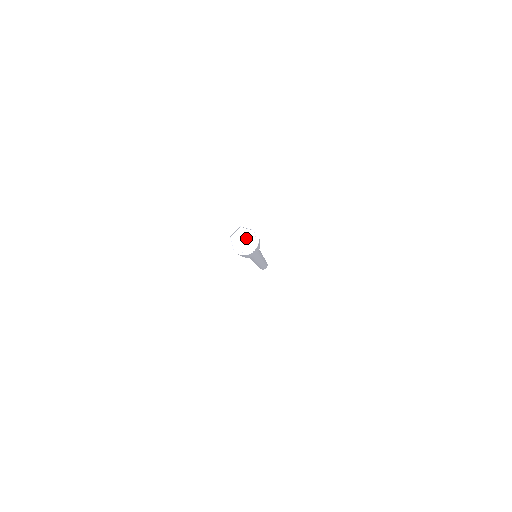
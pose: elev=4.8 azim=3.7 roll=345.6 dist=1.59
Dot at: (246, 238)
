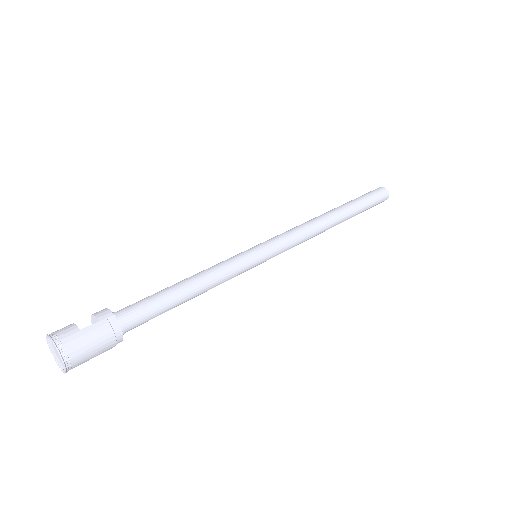
Dot at: occluded
